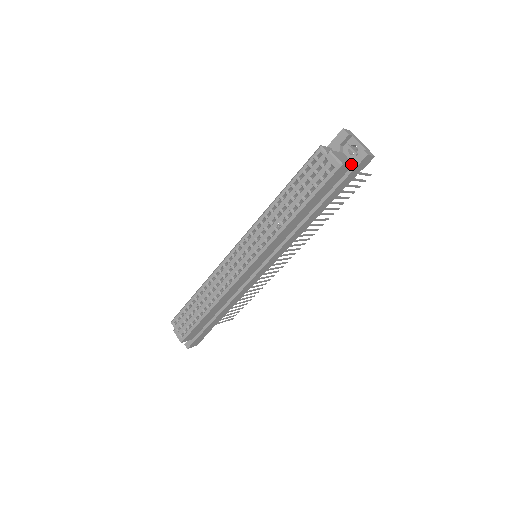
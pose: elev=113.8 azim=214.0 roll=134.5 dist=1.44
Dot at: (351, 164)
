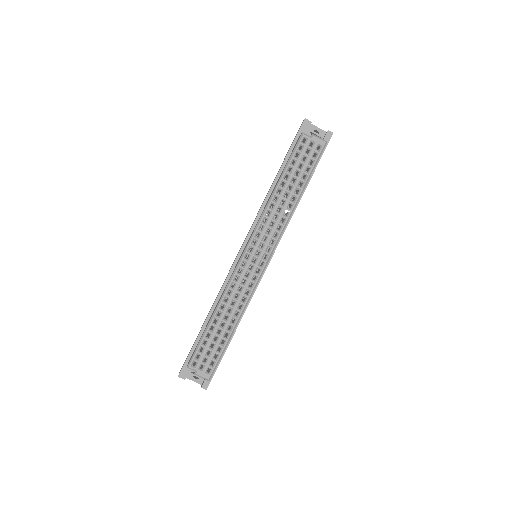
Dot at: occluded
